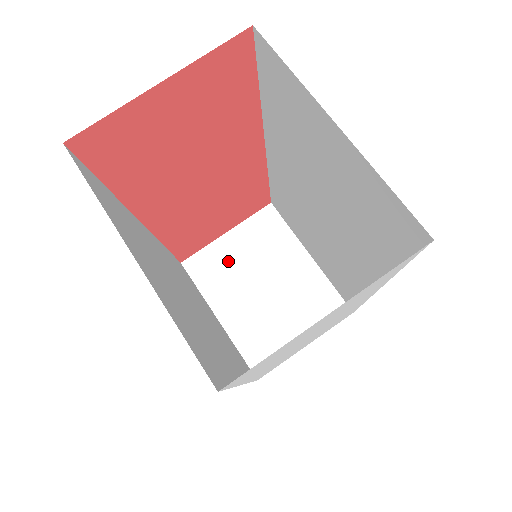
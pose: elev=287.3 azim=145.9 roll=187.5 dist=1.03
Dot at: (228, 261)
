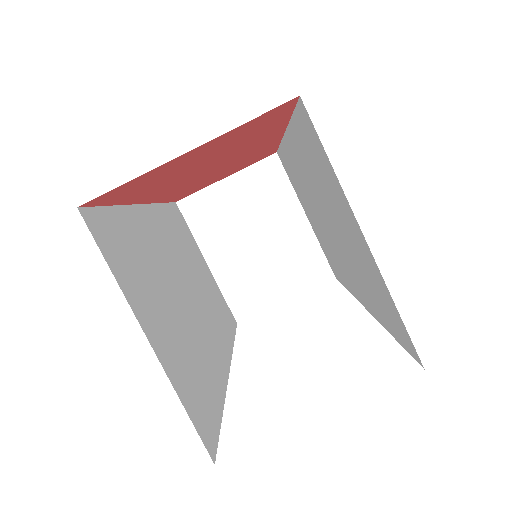
Dot at: (224, 208)
